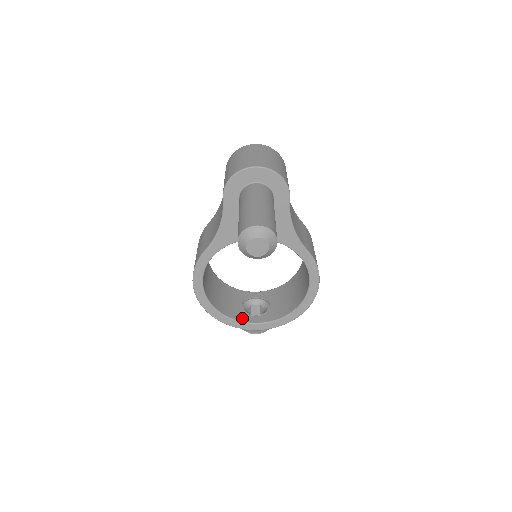
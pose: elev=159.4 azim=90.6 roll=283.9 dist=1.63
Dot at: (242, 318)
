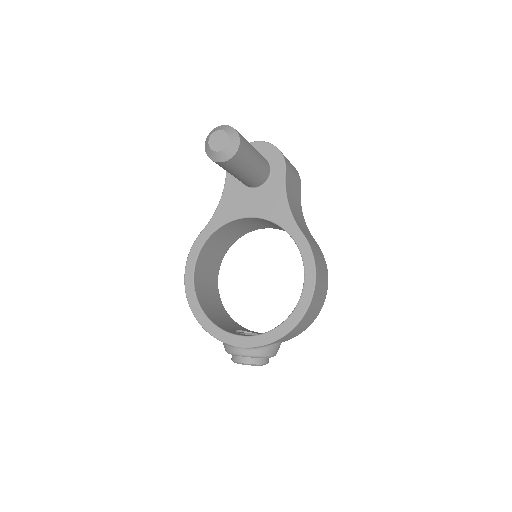
Dot at: (229, 331)
